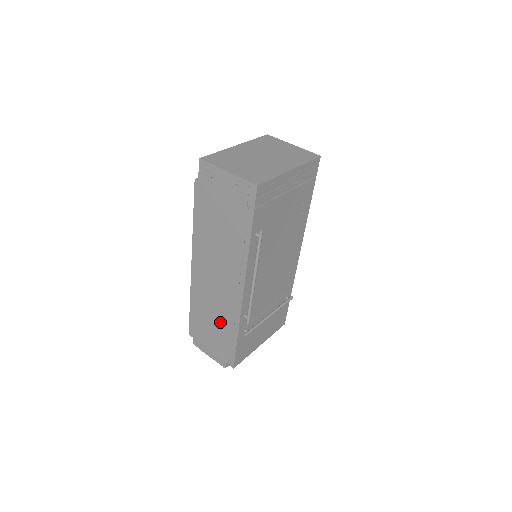
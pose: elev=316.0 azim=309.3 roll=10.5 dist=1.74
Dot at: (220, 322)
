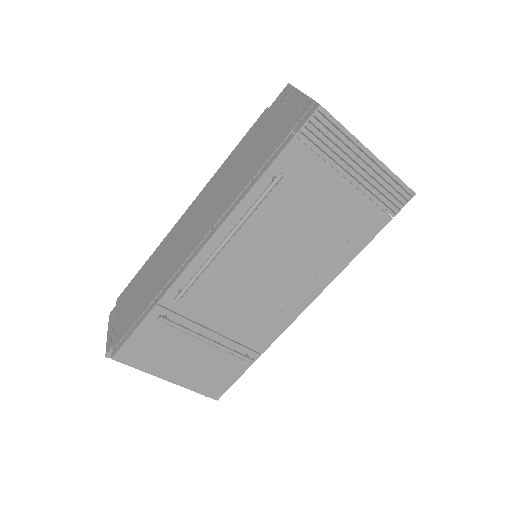
Dot at: (152, 286)
